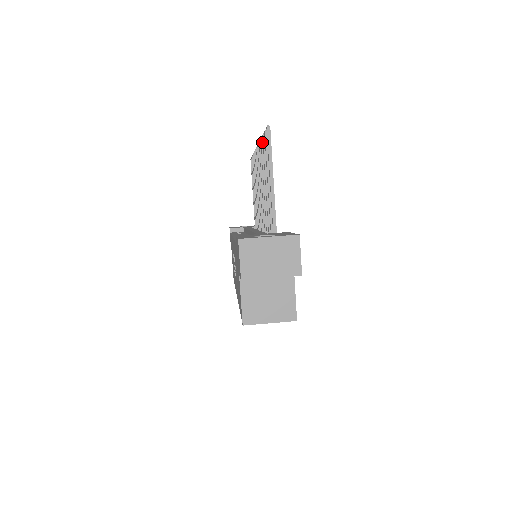
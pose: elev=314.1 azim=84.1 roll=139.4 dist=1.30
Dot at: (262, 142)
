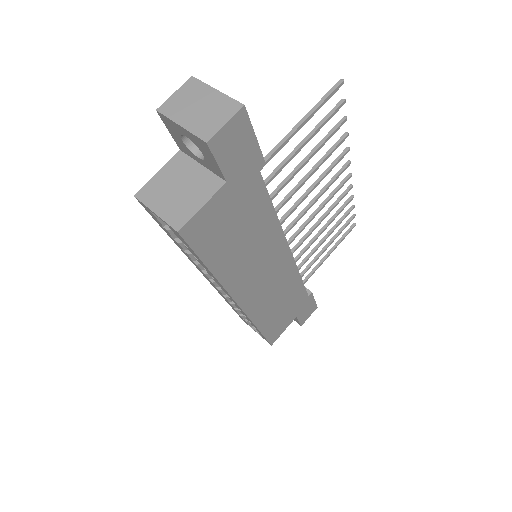
Dot at: (344, 136)
